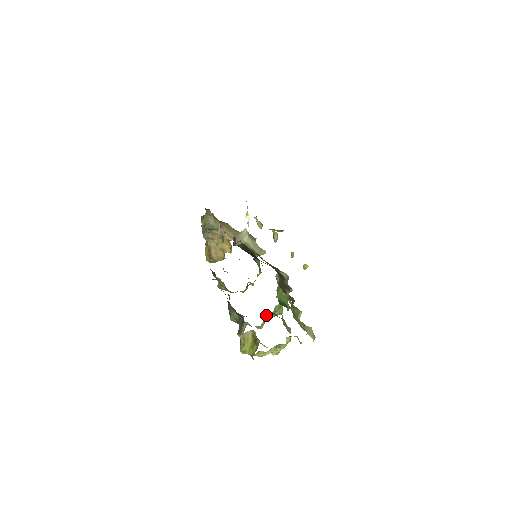
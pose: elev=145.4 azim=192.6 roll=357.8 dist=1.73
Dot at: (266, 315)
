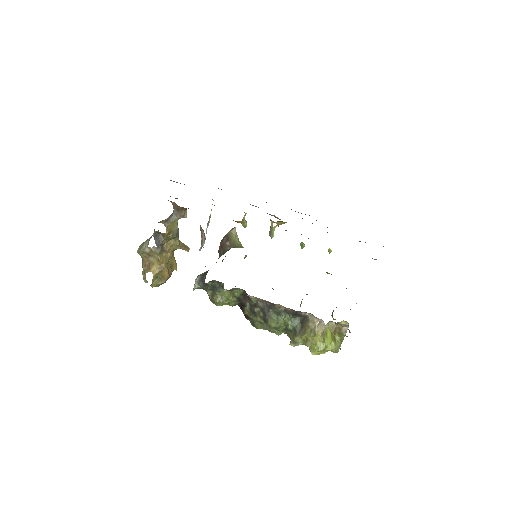
Dot at: occluded
